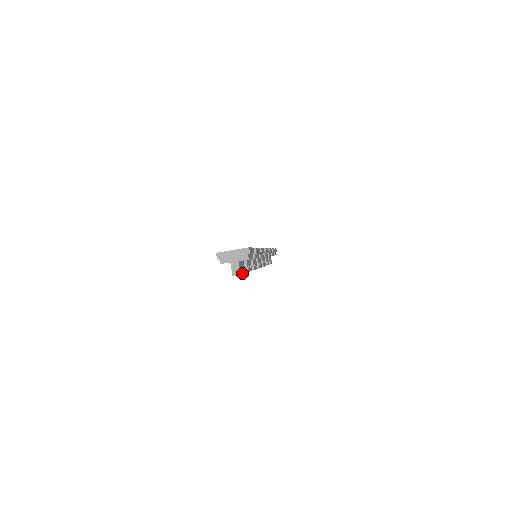
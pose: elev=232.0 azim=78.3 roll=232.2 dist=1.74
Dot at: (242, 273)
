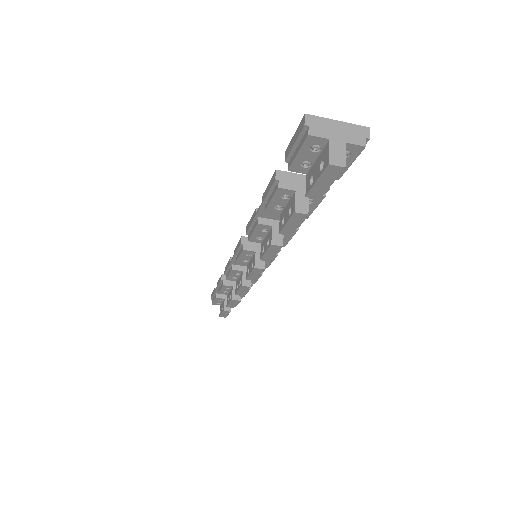
Dot at: (335, 178)
